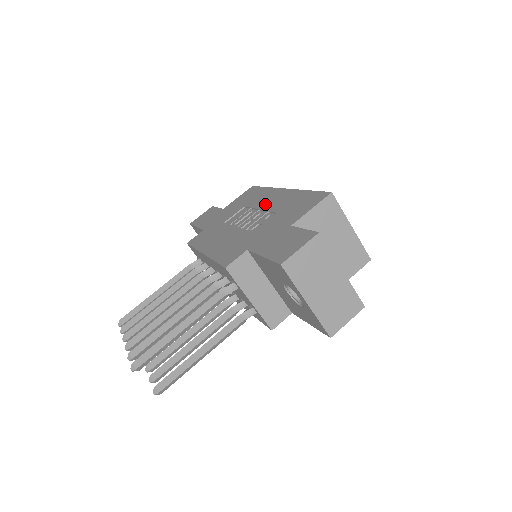
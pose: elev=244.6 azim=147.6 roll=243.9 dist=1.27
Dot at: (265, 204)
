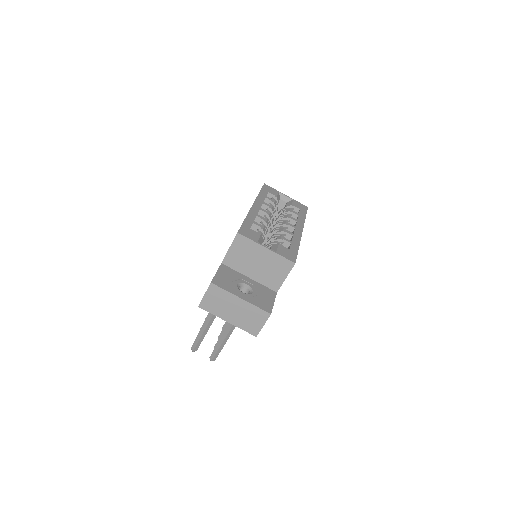
Dot at: occluded
